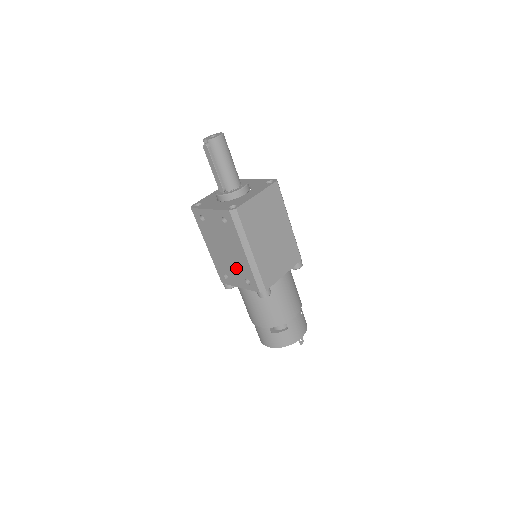
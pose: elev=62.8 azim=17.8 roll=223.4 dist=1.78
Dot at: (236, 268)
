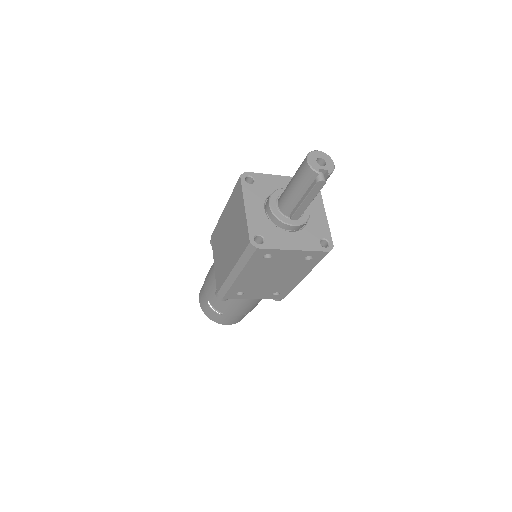
Dot at: (271, 287)
